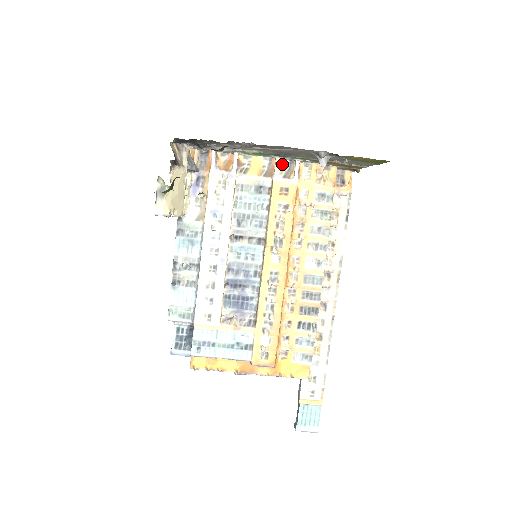
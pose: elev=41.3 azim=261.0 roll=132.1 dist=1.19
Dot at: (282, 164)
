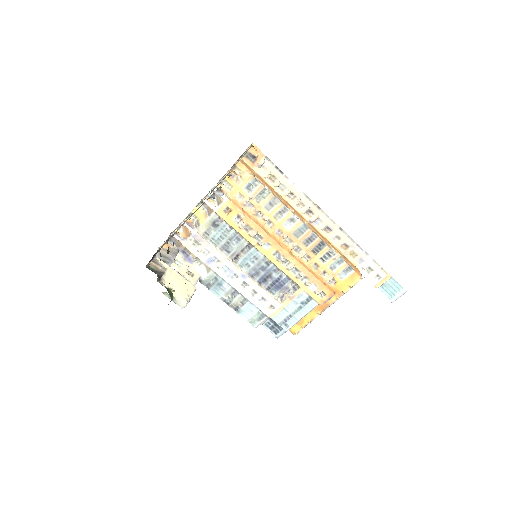
Dot at: occluded
